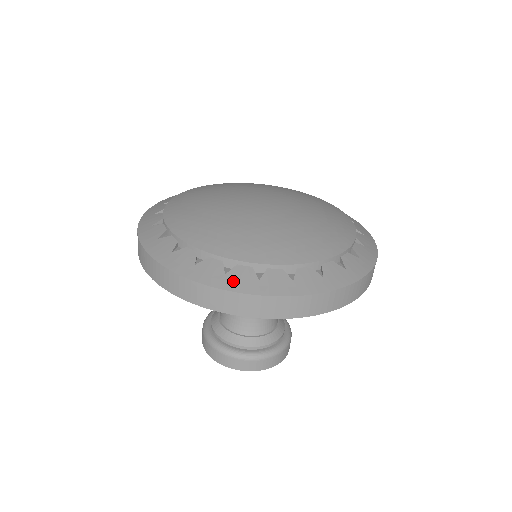
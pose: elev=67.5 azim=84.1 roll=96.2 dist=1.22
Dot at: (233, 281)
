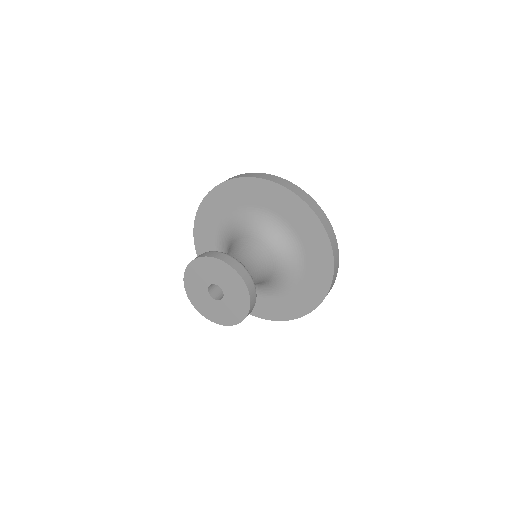
Dot at: occluded
